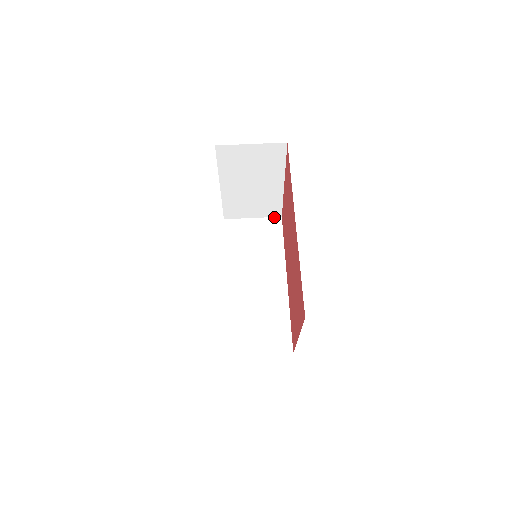
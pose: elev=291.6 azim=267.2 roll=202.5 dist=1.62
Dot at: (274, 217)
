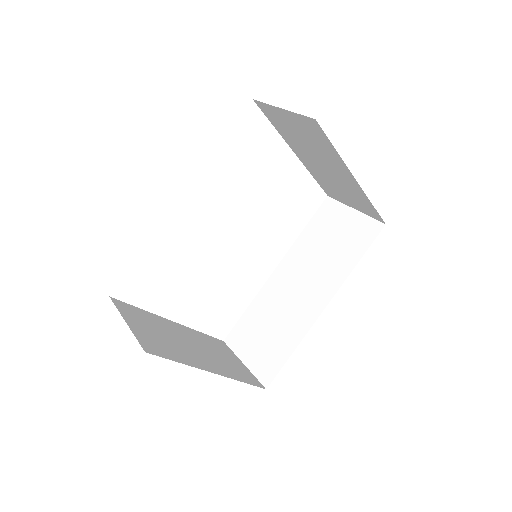
Dot at: (377, 220)
